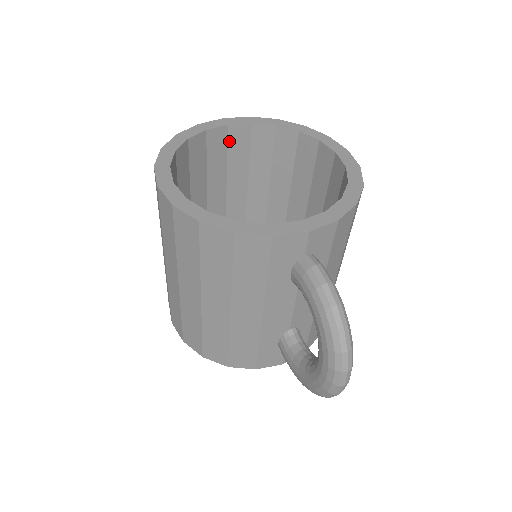
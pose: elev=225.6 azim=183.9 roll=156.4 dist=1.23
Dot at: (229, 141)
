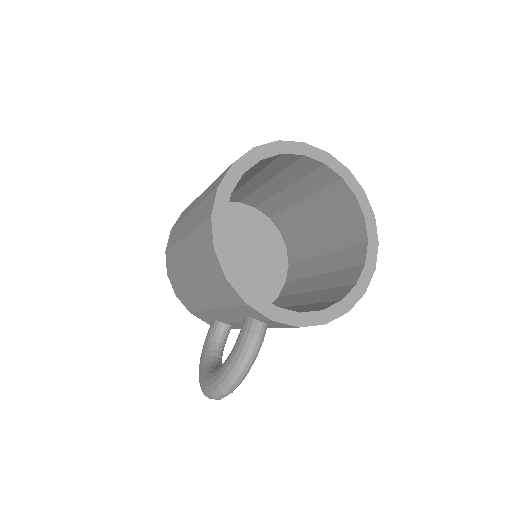
Dot at: (316, 170)
